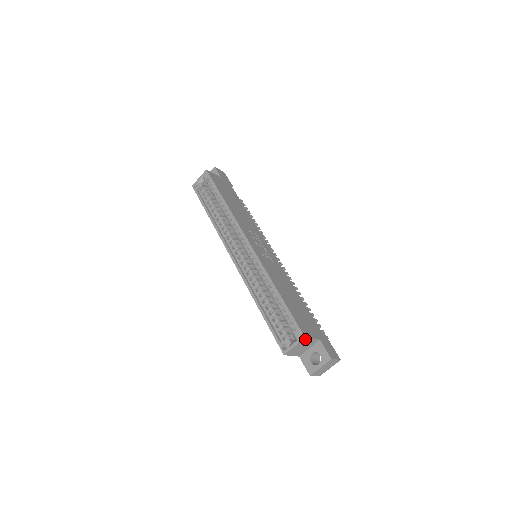
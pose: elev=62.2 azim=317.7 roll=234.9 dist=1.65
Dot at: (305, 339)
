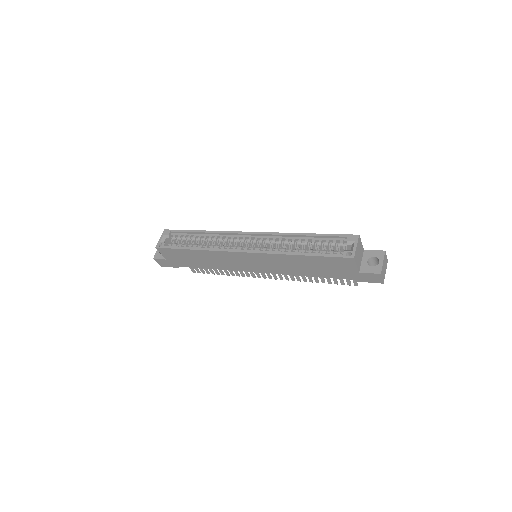
Dot at: (359, 239)
